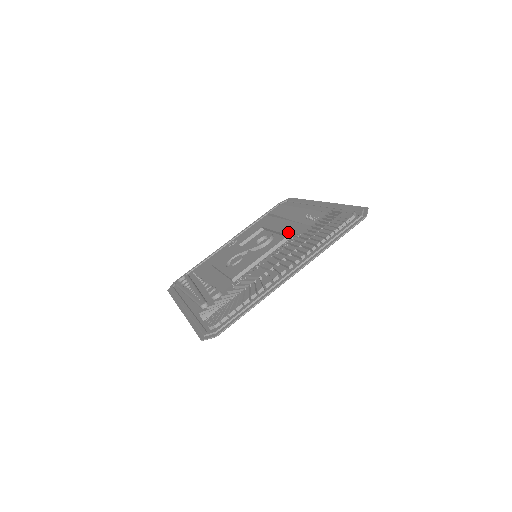
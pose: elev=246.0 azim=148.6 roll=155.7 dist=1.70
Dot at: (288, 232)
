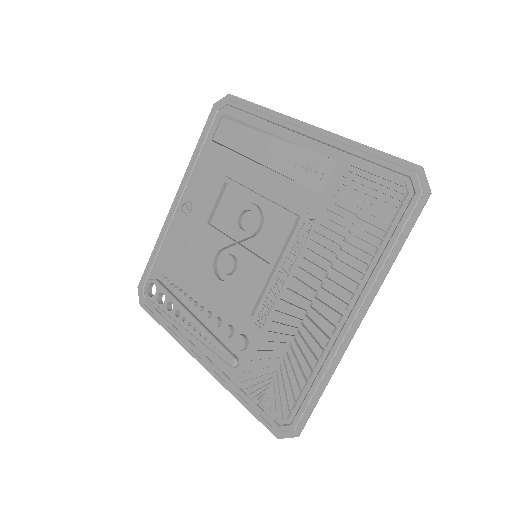
Dot at: (290, 213)
